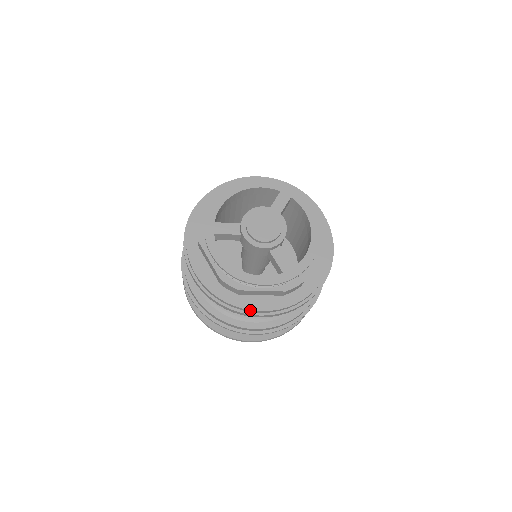
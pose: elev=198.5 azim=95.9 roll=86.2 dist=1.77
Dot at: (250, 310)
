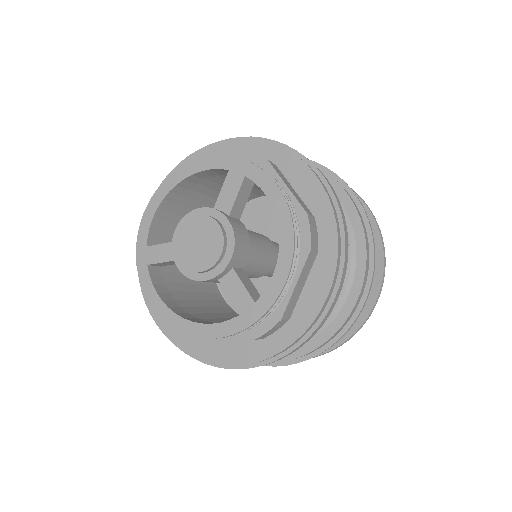
Dot at: occluded
